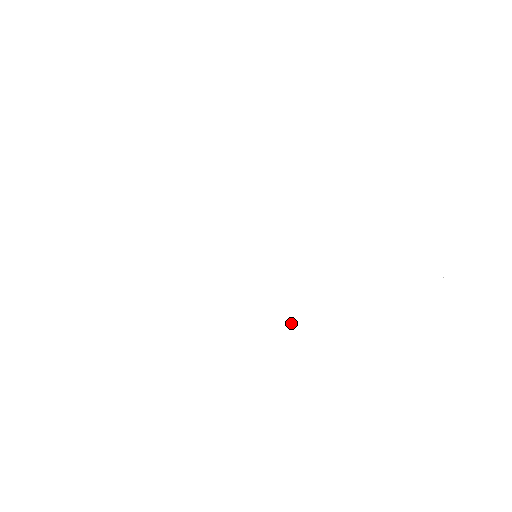
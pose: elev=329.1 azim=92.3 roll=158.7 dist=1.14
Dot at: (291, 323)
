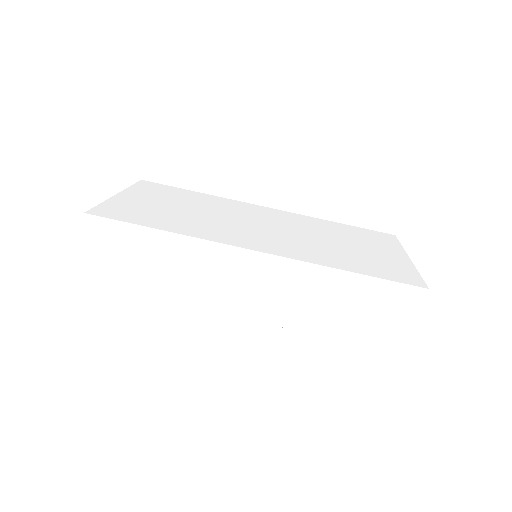
Dot at: occluded
